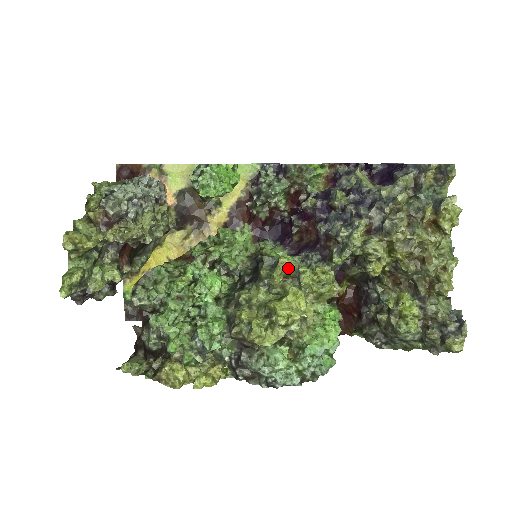
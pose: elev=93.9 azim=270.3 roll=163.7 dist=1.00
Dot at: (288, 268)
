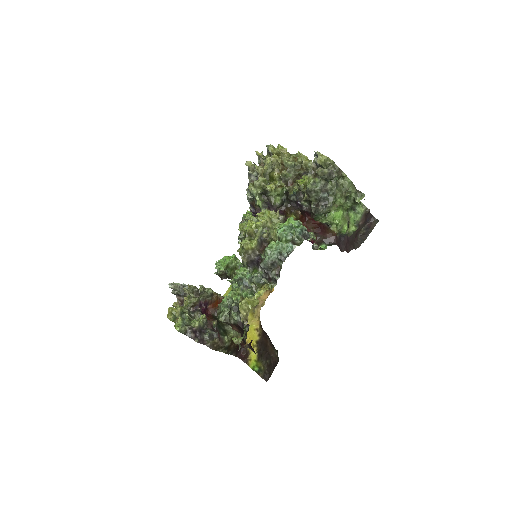
Dot at: (245, 225)
